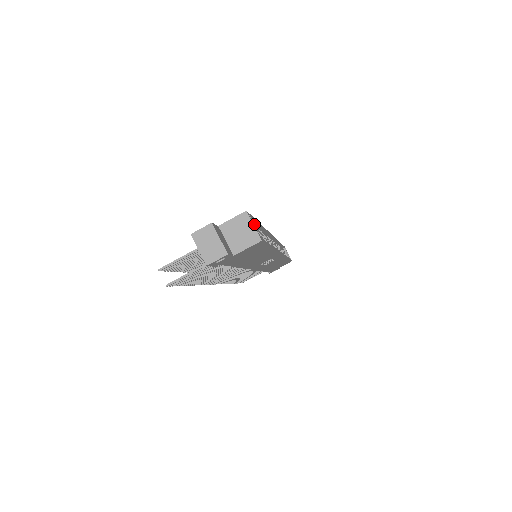
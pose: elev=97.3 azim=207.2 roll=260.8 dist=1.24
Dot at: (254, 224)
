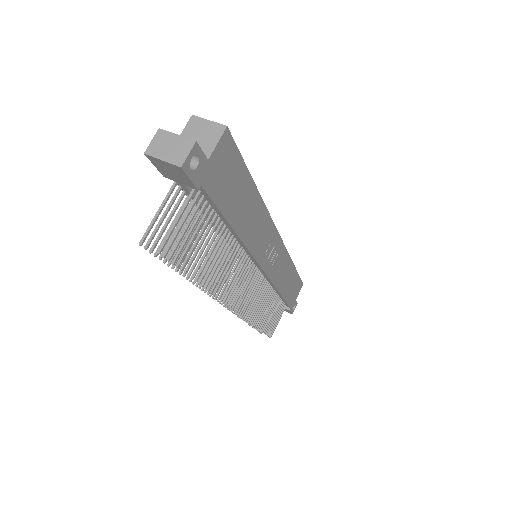
Dot at: occluded
